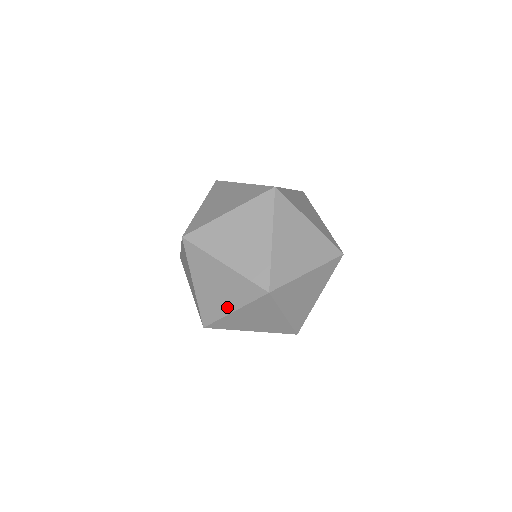
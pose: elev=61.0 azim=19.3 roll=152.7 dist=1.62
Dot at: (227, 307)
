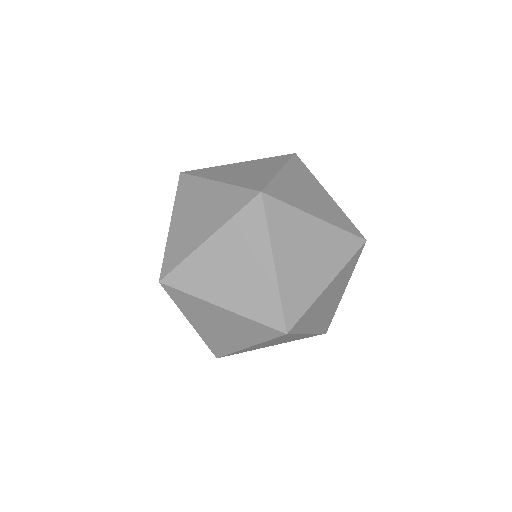
Dot at: occluded
